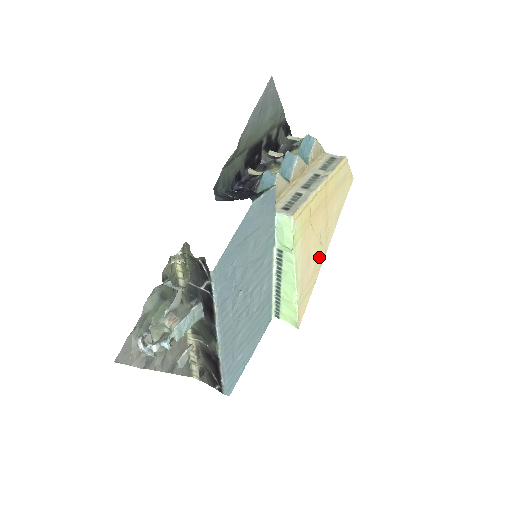
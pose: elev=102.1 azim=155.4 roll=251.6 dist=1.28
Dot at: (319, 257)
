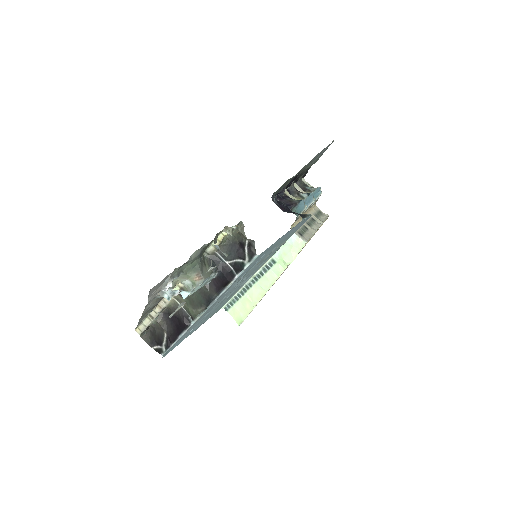
Dot at: occluded
